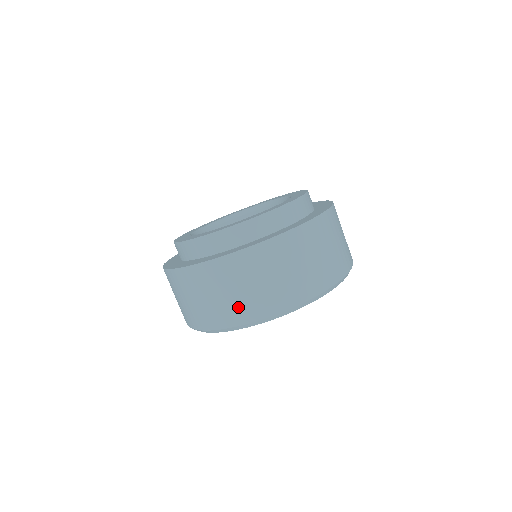
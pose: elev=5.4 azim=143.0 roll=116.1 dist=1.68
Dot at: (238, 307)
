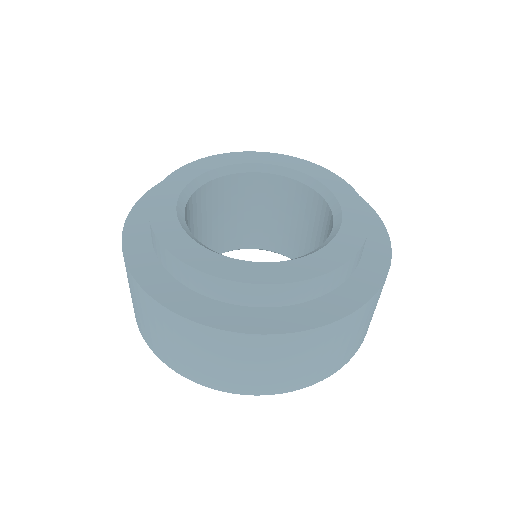
Dot at: (297, 377)
